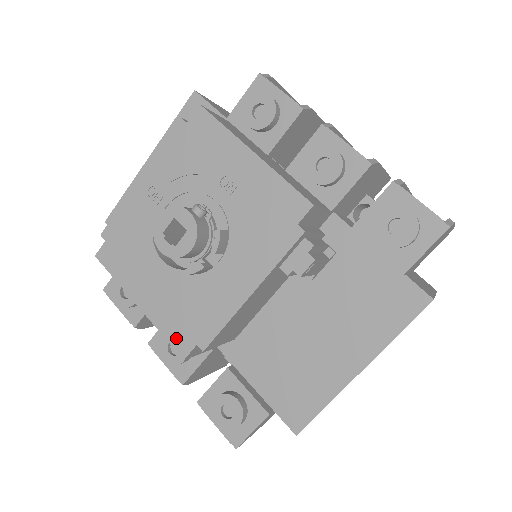
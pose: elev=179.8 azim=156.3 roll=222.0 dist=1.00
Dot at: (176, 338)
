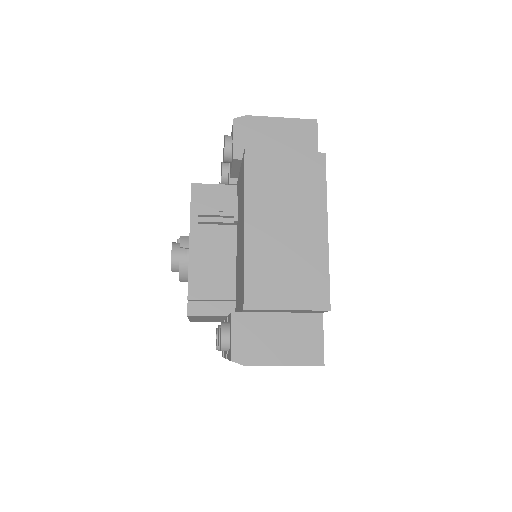
Dot at: occluded
